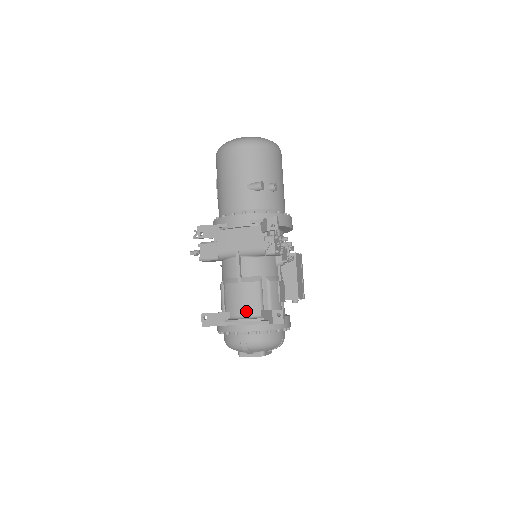
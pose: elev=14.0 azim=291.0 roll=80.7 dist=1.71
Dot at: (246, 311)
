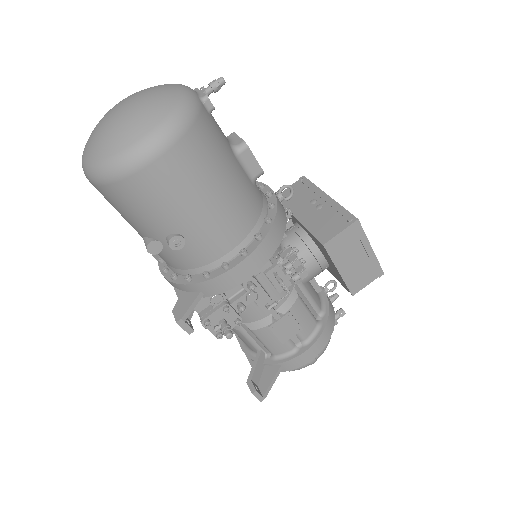
Dot at: occluded
